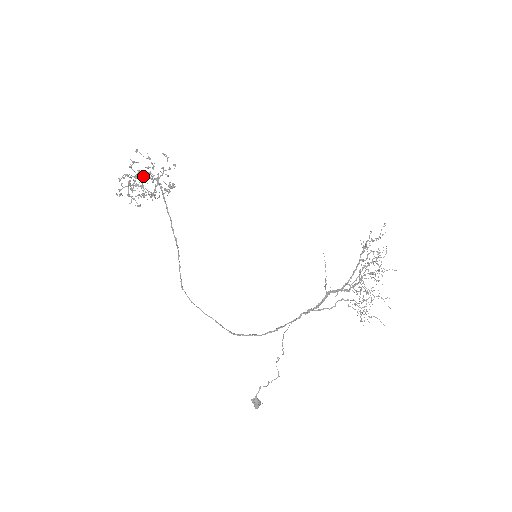
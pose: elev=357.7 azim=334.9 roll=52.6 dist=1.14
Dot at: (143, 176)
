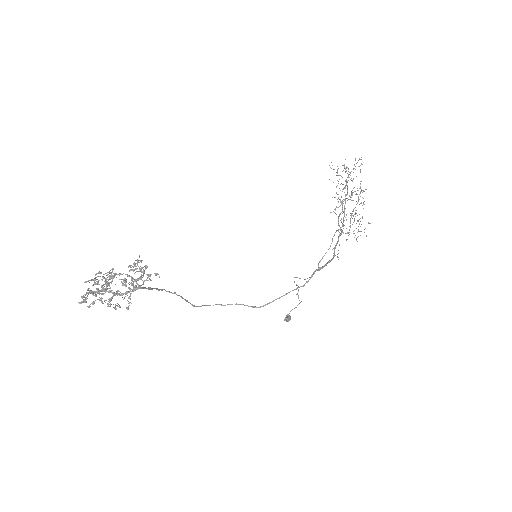
Dot at: occluded
